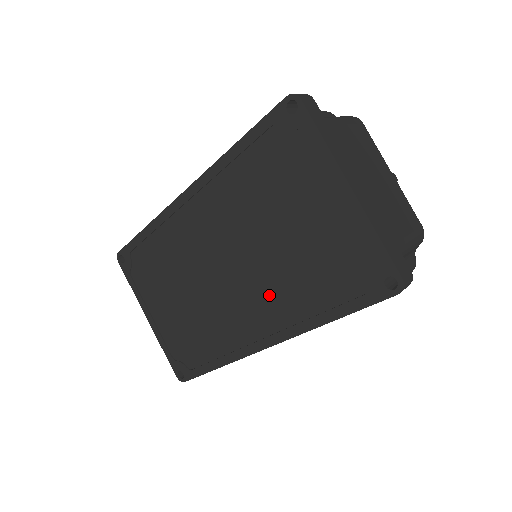
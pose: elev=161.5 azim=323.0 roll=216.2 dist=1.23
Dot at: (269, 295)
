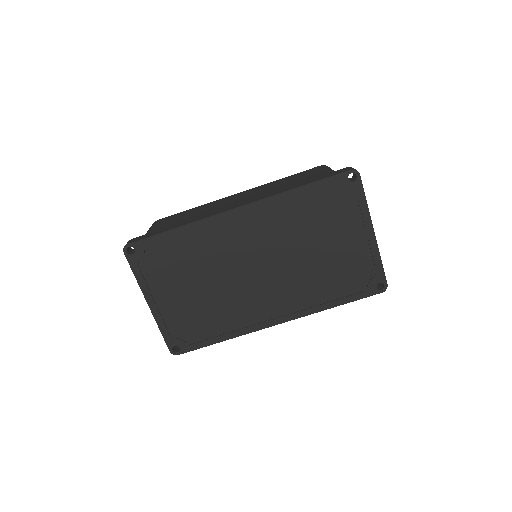
Dot at: (292, 289)
